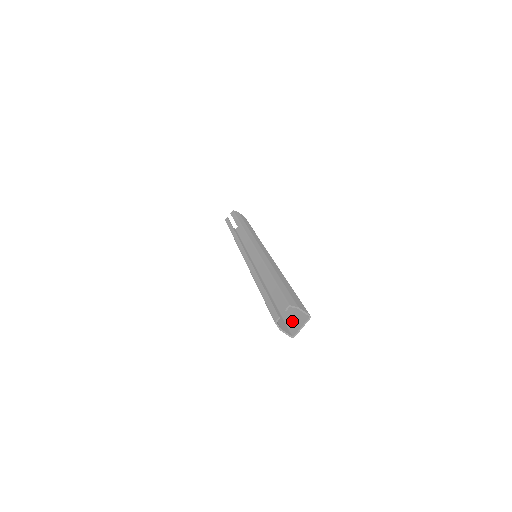
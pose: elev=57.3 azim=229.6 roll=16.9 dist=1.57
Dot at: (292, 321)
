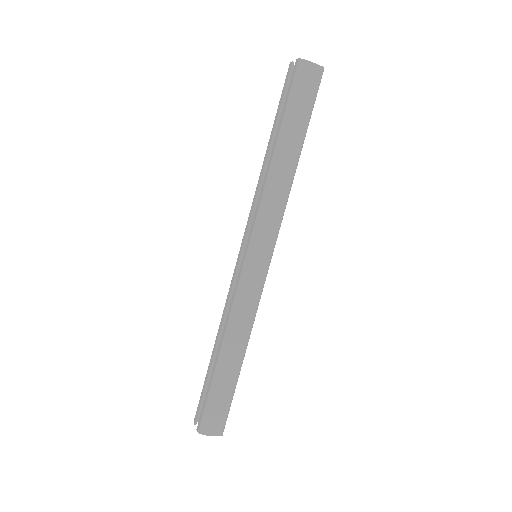
Dot at: occluded
